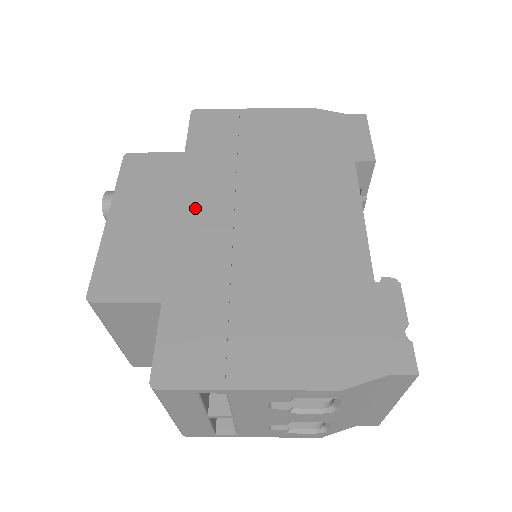
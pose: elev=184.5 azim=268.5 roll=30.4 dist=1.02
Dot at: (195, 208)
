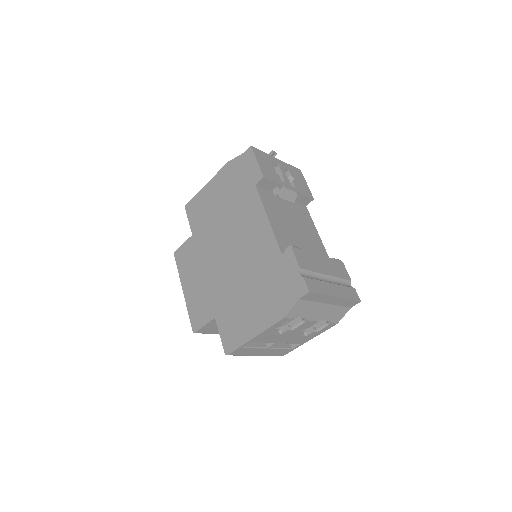
Dot at: (207, 264)
